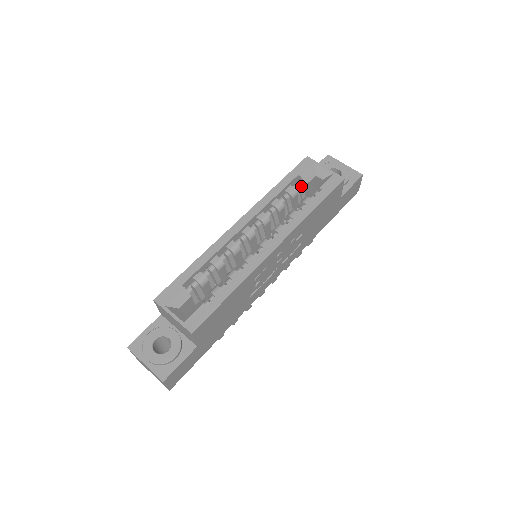
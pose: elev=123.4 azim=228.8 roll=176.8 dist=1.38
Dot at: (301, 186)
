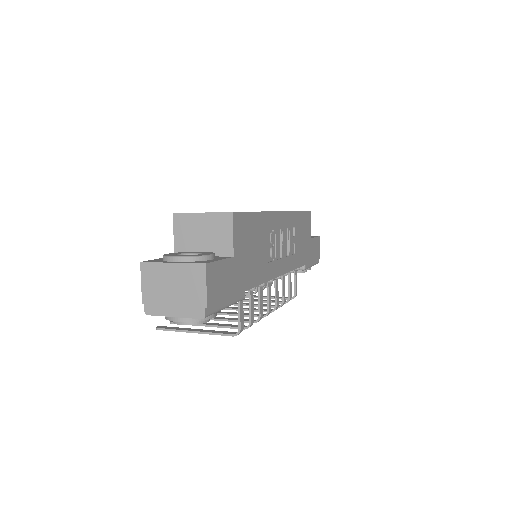
Dot at: occluded
